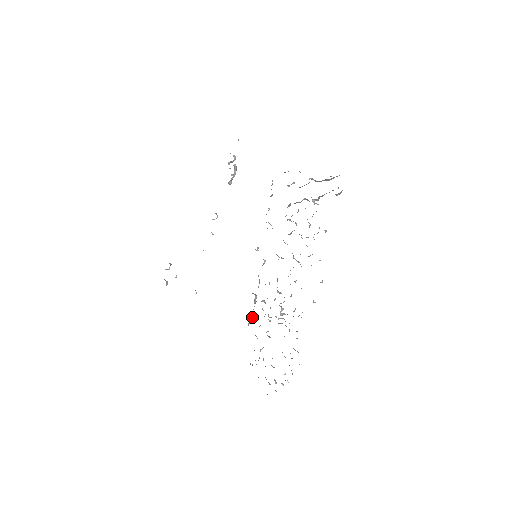
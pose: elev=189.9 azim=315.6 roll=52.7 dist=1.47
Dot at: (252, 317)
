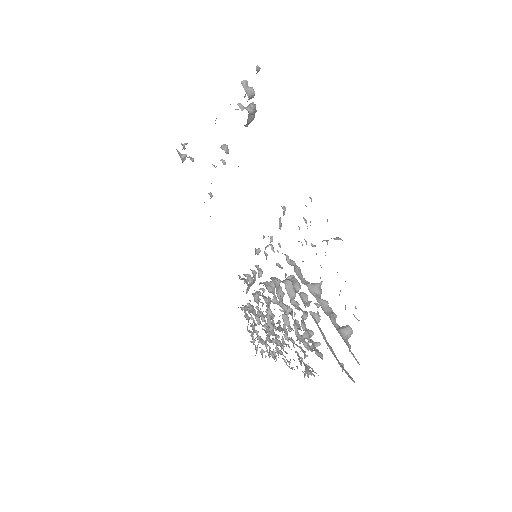
Dot at: (246, 293)
